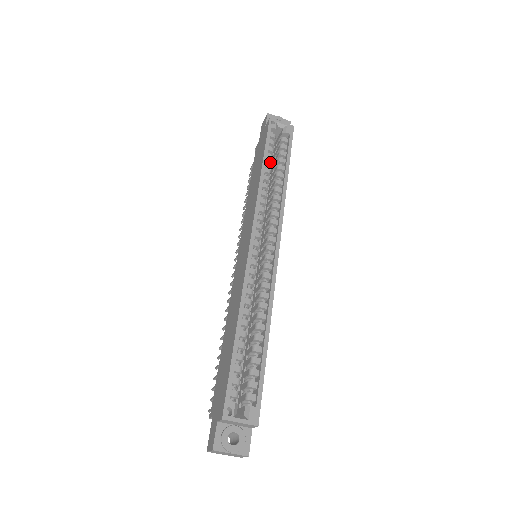
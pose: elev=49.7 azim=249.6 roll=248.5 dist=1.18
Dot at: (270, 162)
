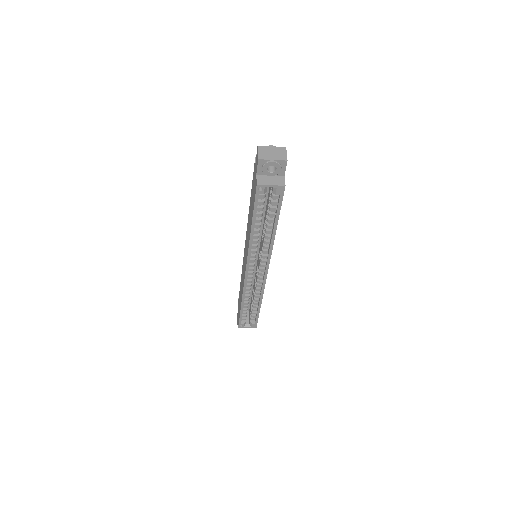
Dot at: (259, 220)
